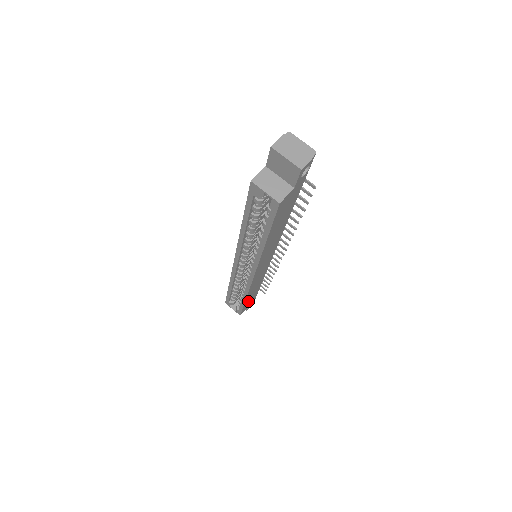
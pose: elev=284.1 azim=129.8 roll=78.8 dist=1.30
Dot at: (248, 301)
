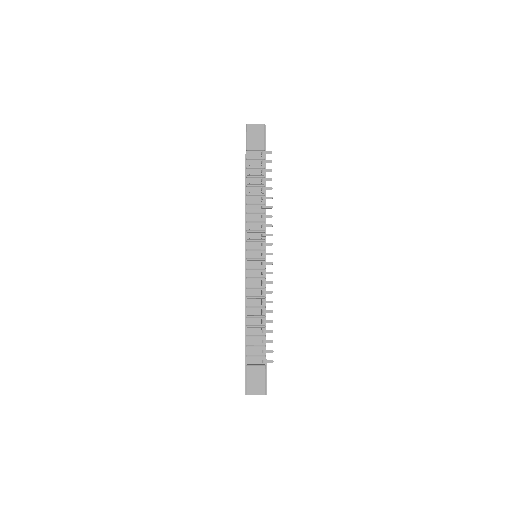
Dot at: occluded
